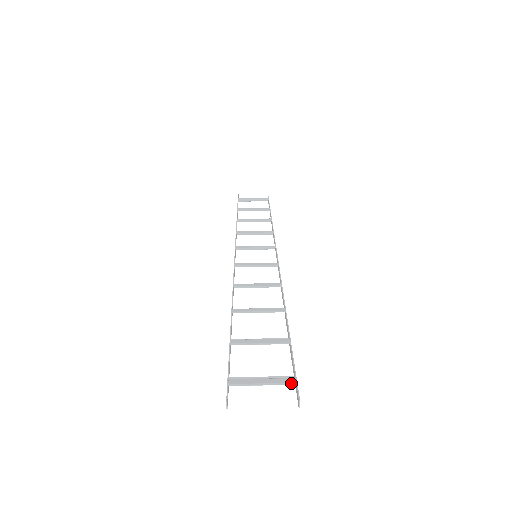
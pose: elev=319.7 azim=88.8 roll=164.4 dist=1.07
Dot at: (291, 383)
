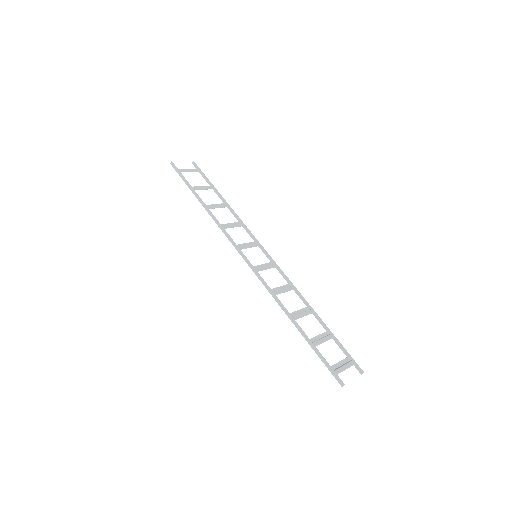
Dot at: (355, 364)
